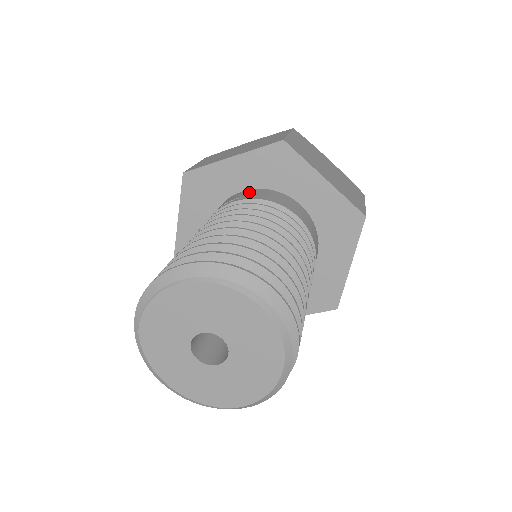
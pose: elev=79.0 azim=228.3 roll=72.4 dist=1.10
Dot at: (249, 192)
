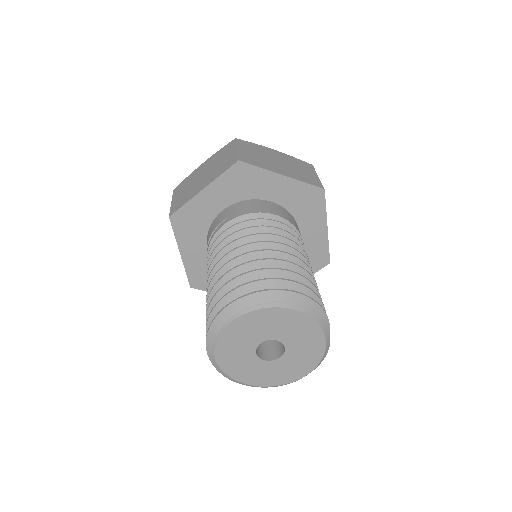
Dot at: (229, 211)
